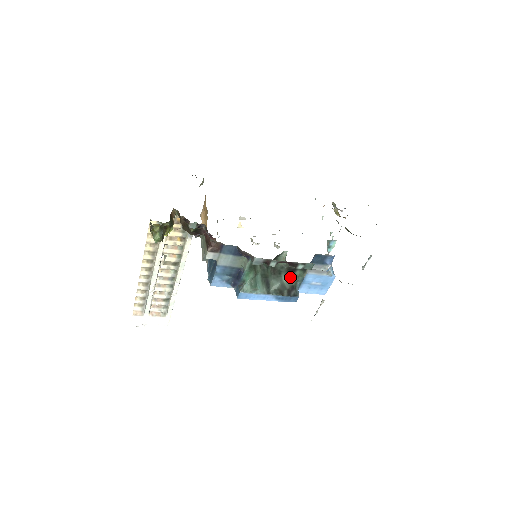
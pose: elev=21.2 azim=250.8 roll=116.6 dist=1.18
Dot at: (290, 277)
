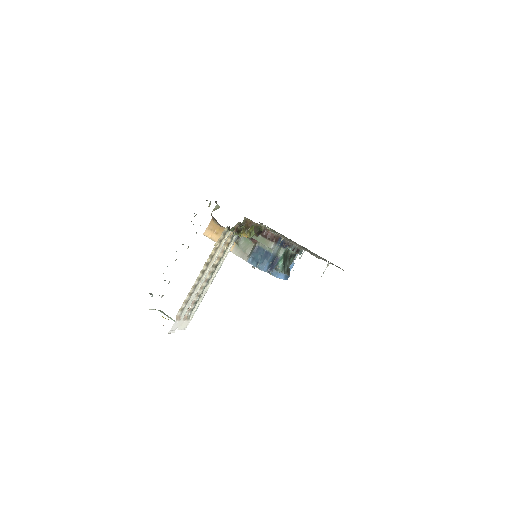
Dot at: (288, 262)
